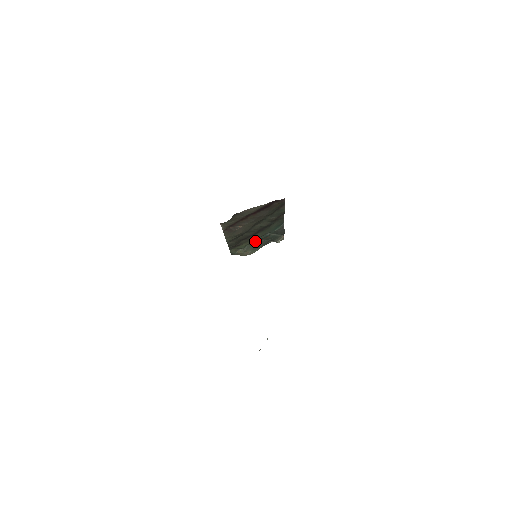
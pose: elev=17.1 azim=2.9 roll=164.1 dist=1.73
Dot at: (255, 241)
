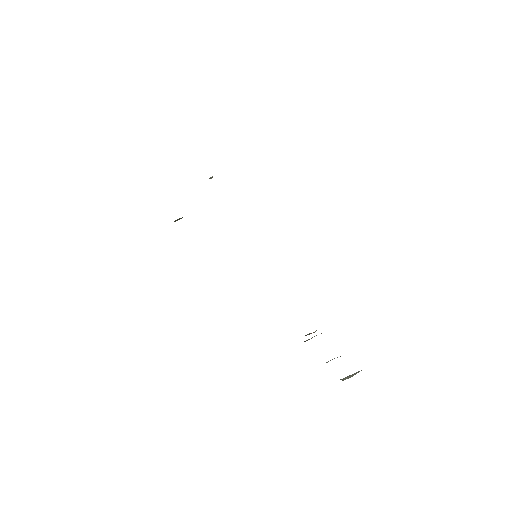
Dot at: occluded
